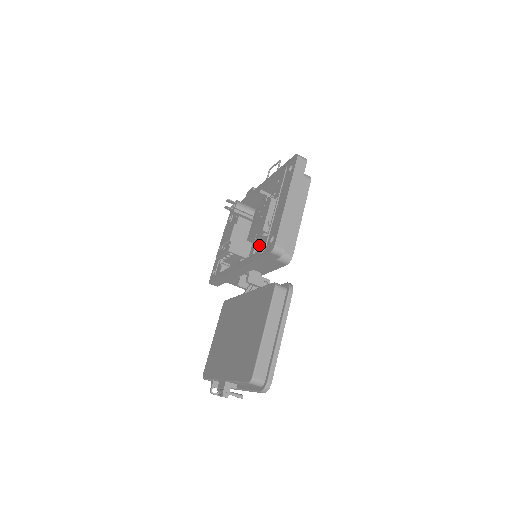
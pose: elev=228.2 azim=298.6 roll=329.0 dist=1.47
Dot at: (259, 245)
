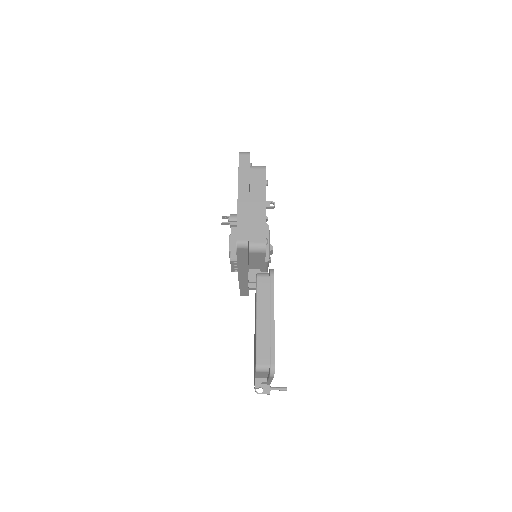
Dot at: occluded
